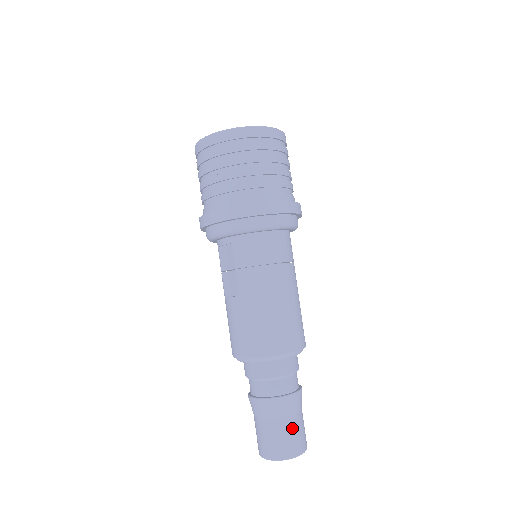
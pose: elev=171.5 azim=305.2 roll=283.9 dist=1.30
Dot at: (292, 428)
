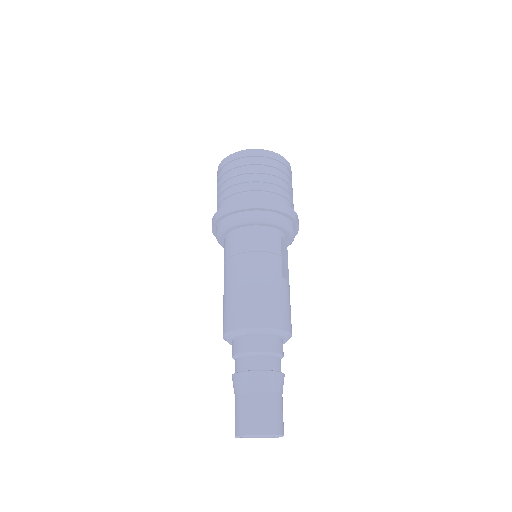
Dot at: (248, 405)
